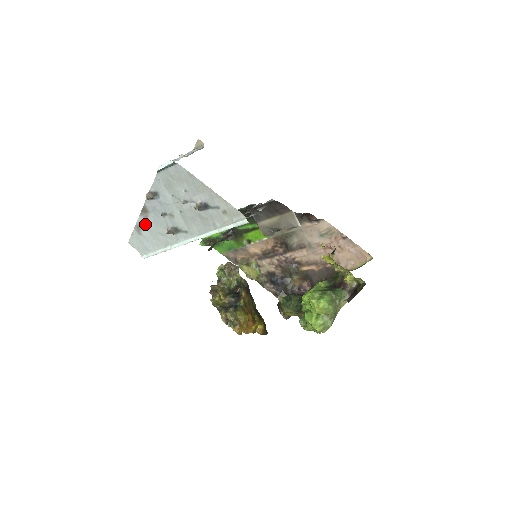
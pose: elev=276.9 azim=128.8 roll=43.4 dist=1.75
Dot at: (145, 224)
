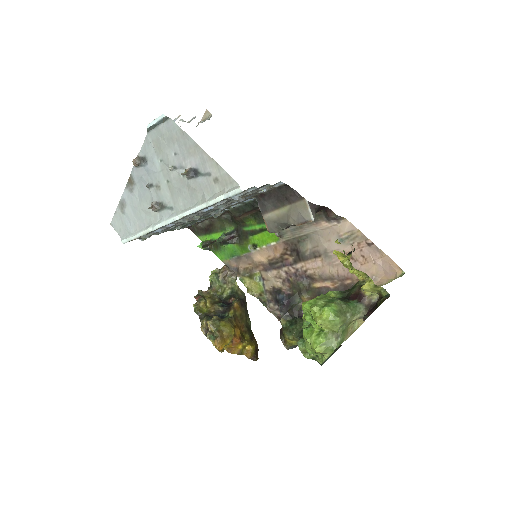
Dot at: (129, 199)
